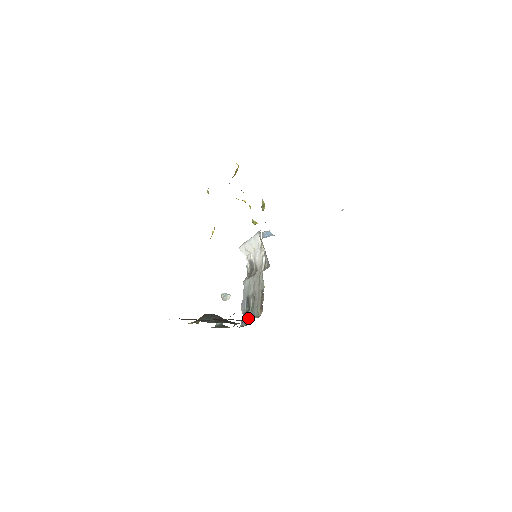
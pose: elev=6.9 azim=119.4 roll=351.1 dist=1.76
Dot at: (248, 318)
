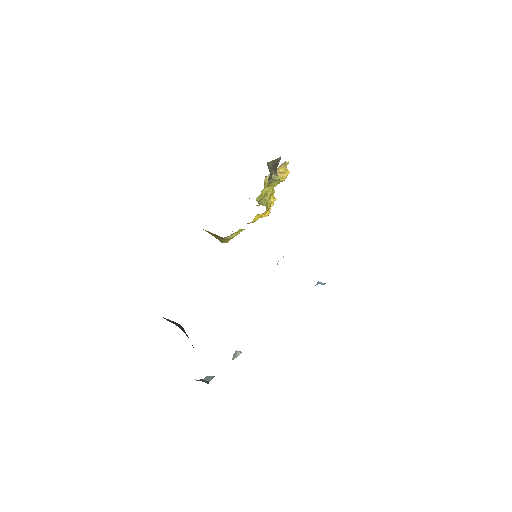
Dot at: occluded
